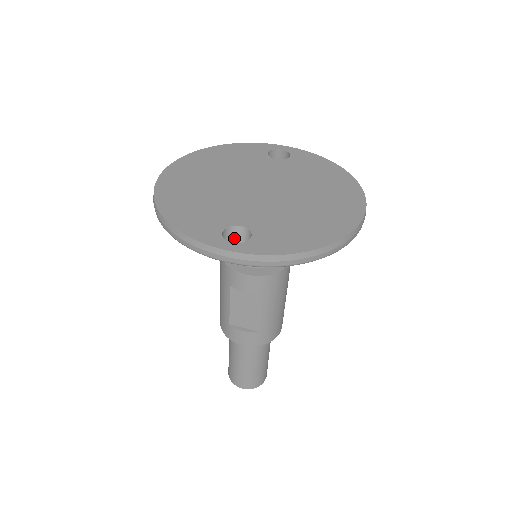
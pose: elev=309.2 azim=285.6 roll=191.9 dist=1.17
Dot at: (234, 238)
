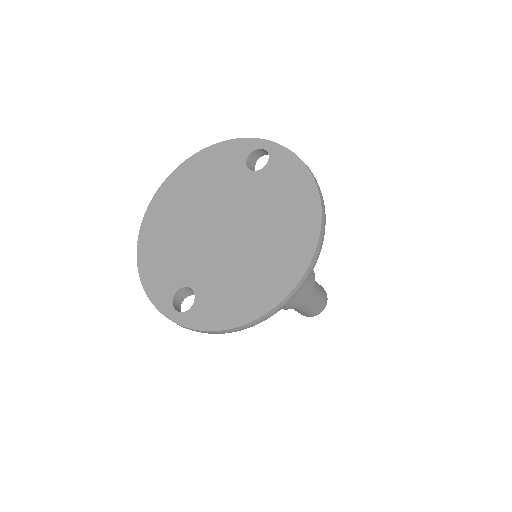
Dot at: (191, 292)
